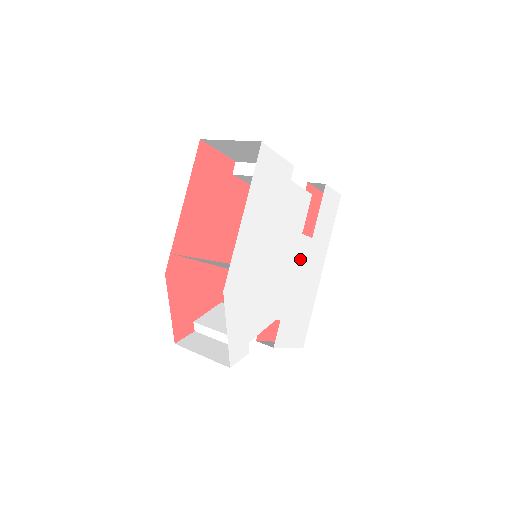
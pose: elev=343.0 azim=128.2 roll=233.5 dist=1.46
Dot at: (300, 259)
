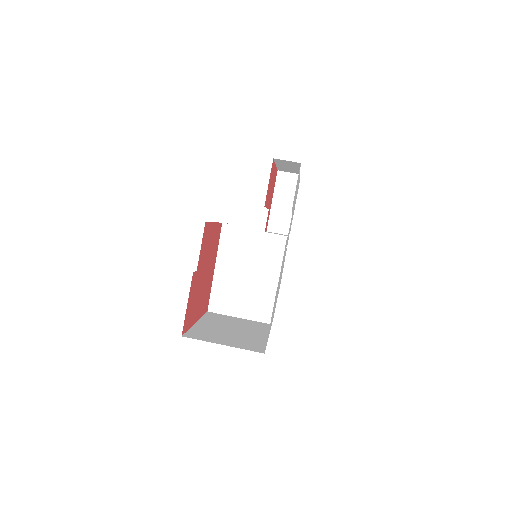
Dot at: occluded
